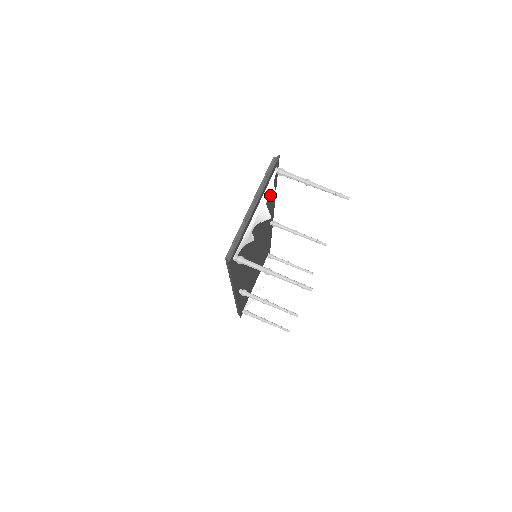
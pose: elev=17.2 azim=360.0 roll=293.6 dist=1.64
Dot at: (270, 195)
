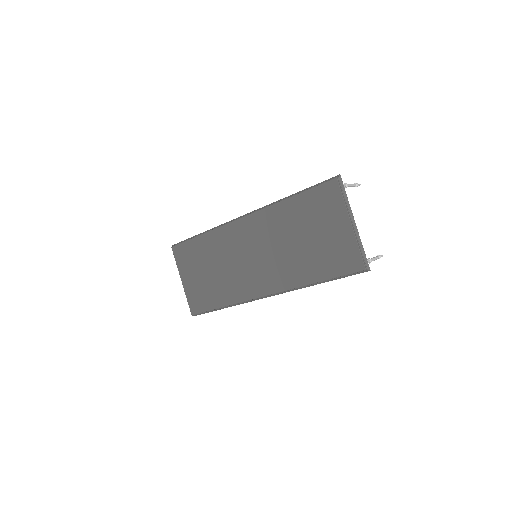
Dot at: occluded
